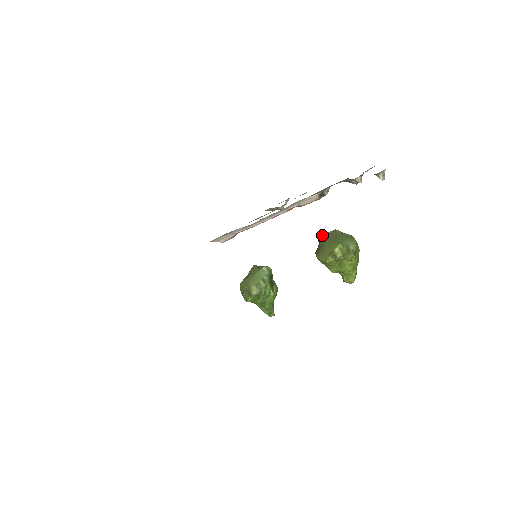
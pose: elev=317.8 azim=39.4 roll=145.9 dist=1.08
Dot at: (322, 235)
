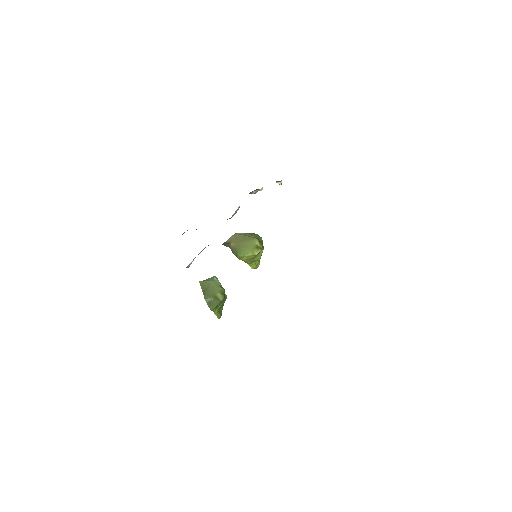
Dot at: (228, 241)
